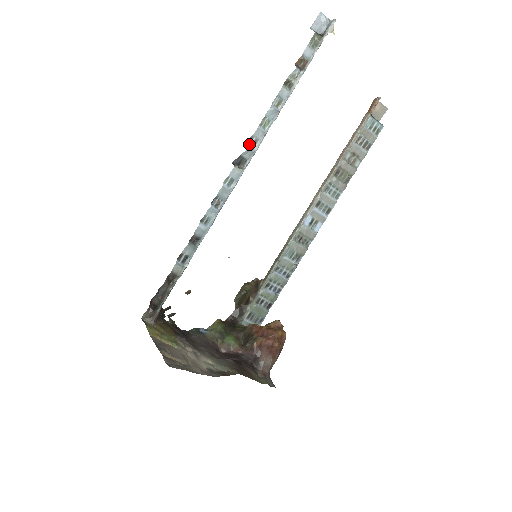
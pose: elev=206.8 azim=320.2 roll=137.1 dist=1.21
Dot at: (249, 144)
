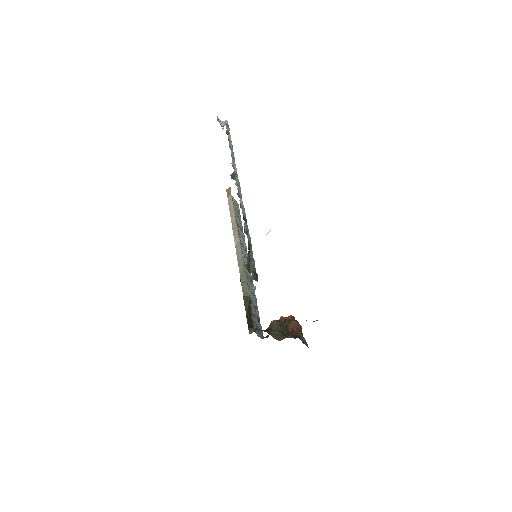
Dot at: occluded
